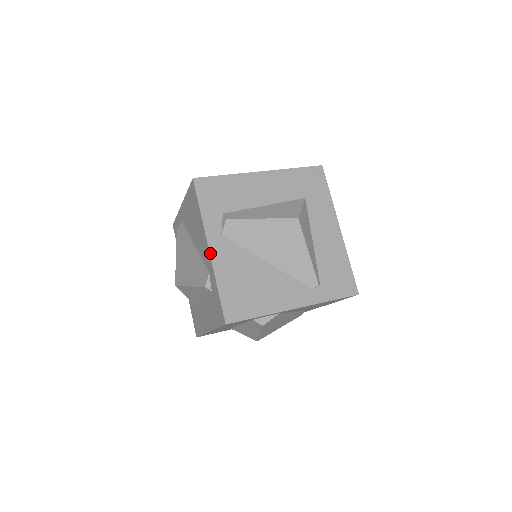
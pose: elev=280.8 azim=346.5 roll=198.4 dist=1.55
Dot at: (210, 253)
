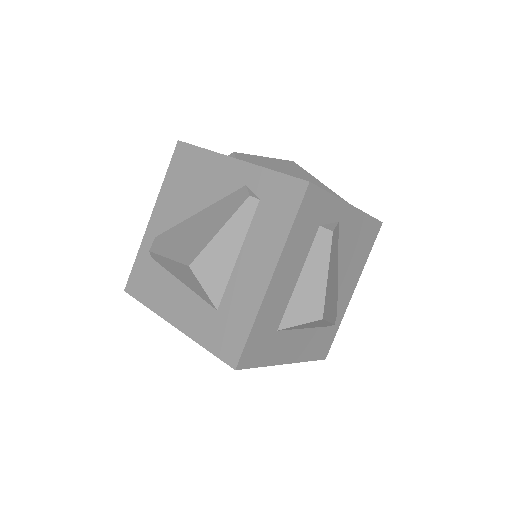
Dot at: (240, 160)
